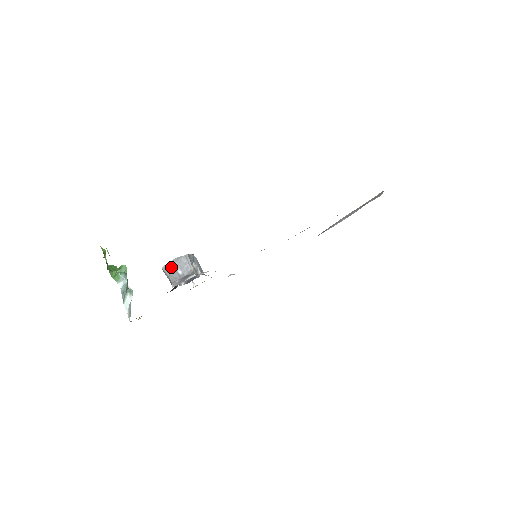
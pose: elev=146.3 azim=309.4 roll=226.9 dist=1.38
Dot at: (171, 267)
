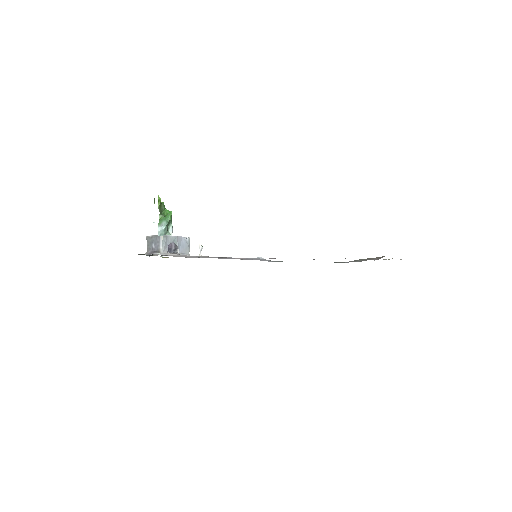
Dot at: (150, 240)
